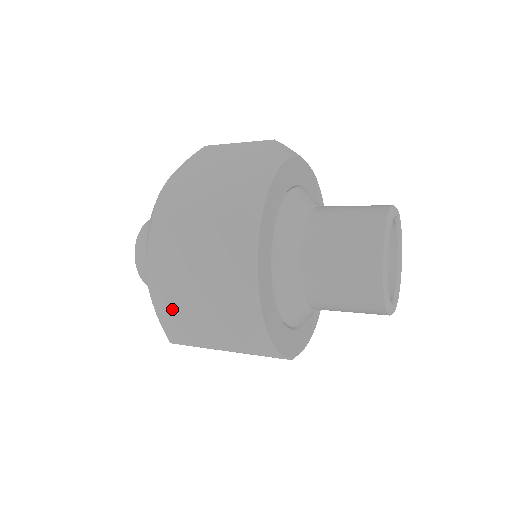
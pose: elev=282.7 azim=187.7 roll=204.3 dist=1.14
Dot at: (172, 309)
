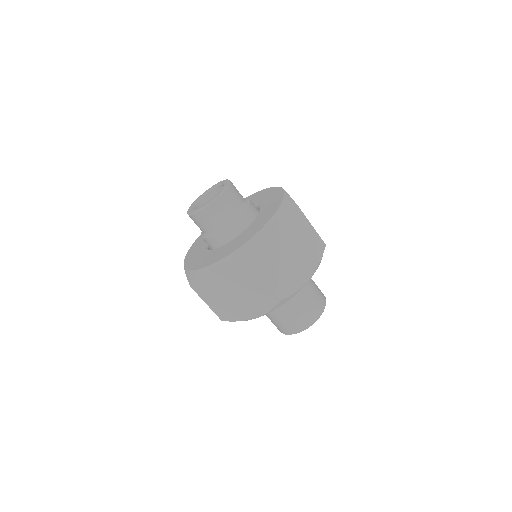
Dot at: (210, 283)
